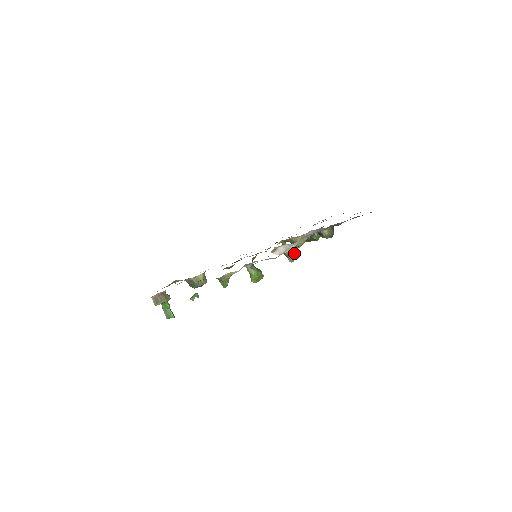
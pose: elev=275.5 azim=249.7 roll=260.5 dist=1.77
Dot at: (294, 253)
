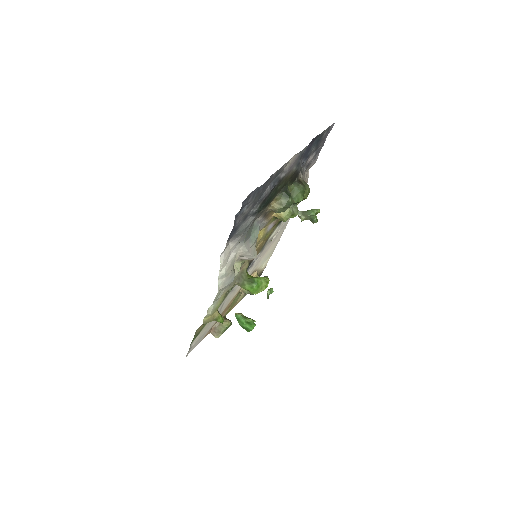
Dot at: (310, 212)
